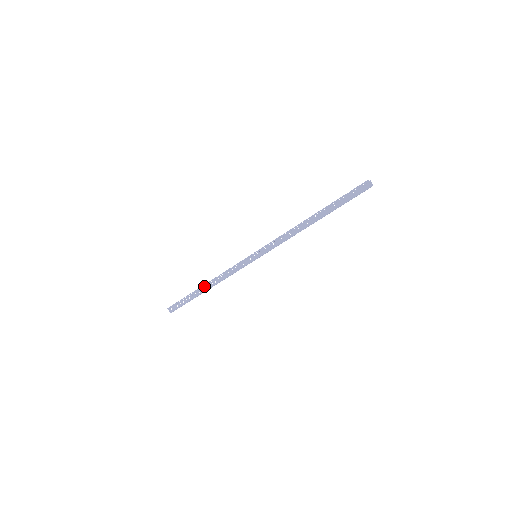
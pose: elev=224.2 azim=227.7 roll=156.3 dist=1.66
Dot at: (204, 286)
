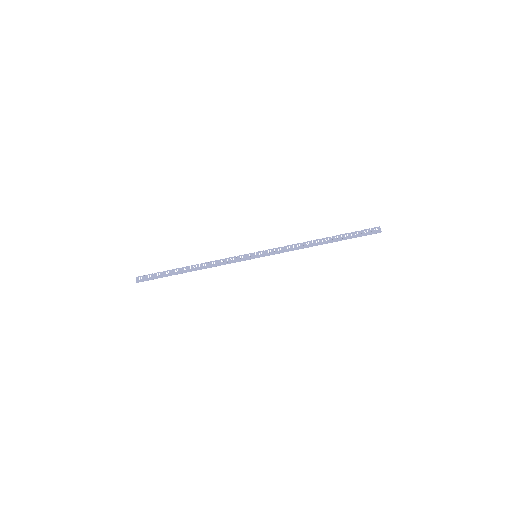
Dot at: (189, 267)
